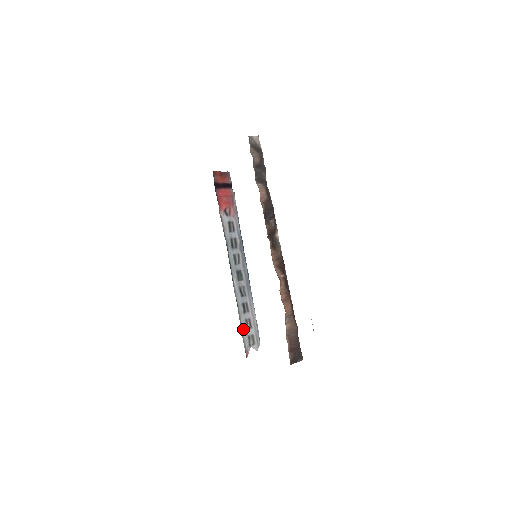
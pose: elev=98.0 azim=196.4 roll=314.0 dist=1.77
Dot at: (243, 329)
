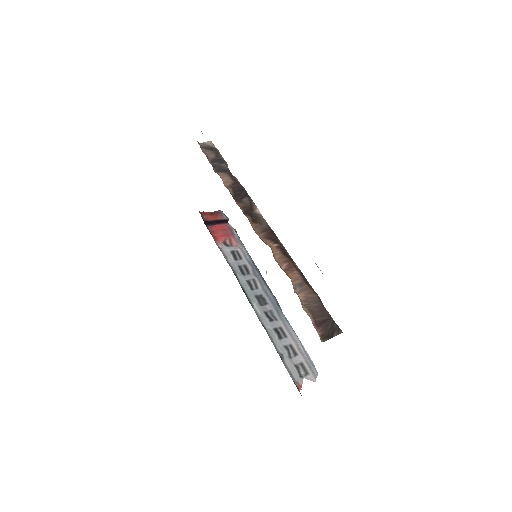
Dot at: (283, 357)
